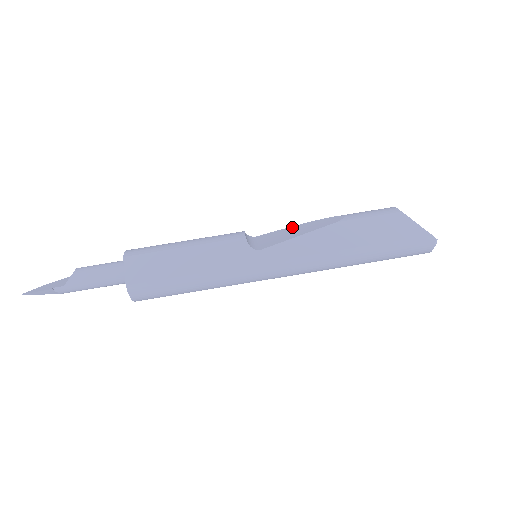
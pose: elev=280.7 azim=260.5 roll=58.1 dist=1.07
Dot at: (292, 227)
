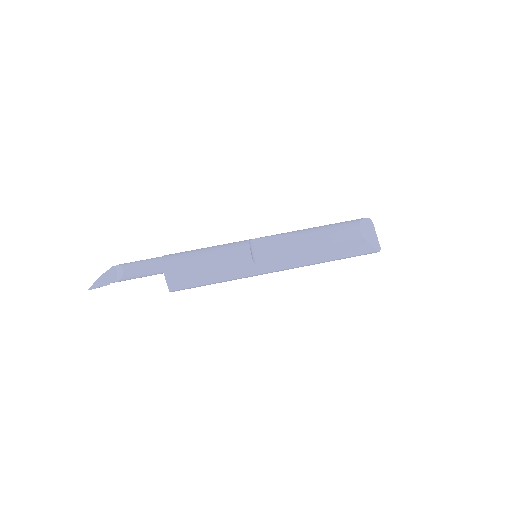
Dot at: (284, 237)
